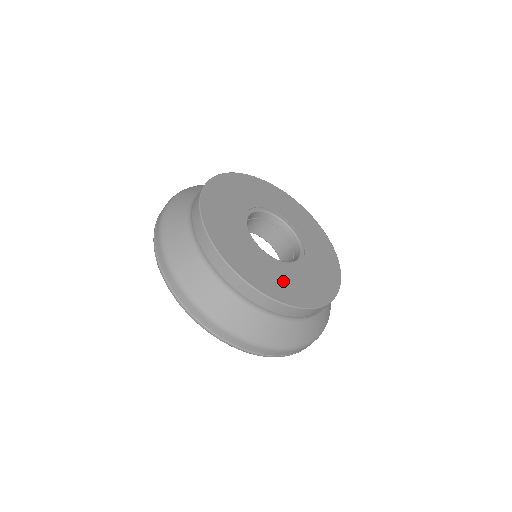
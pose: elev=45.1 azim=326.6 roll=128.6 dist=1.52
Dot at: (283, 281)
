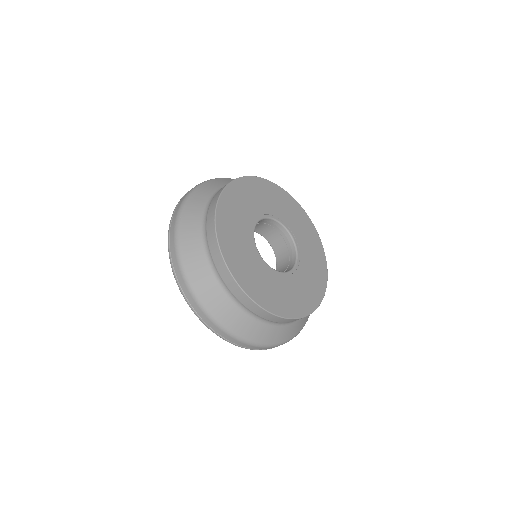
Dot at: (309, 284)
